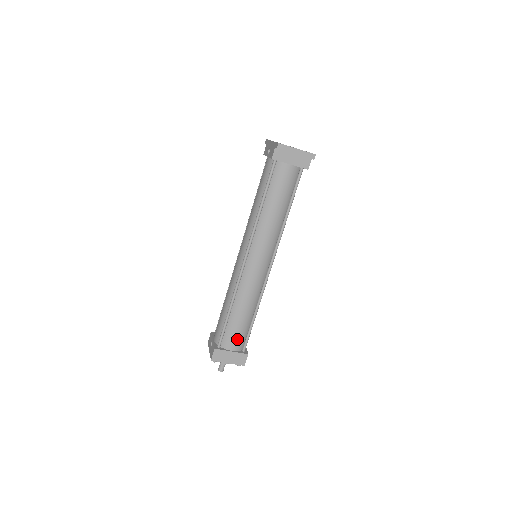
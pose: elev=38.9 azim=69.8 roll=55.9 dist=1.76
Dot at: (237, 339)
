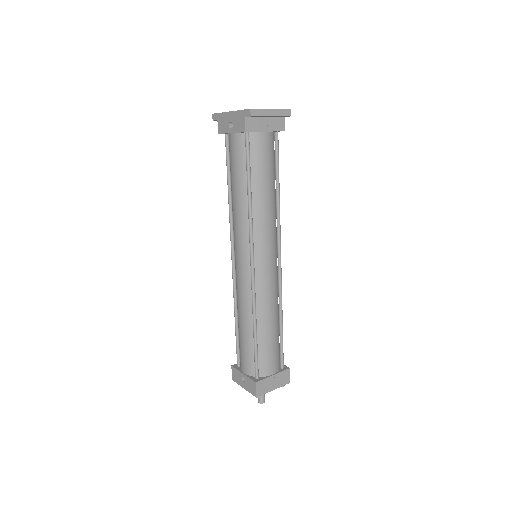
Dot at: (274, 358)
